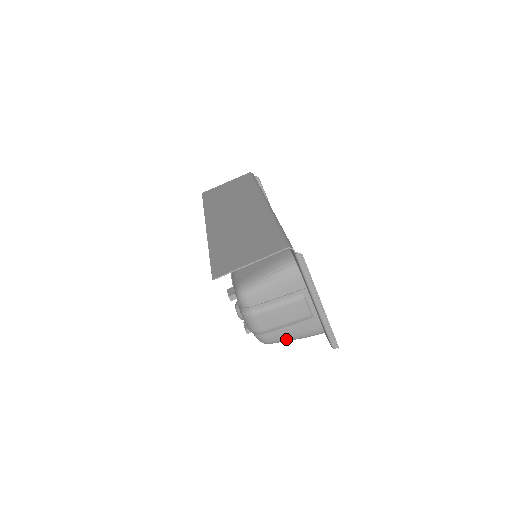
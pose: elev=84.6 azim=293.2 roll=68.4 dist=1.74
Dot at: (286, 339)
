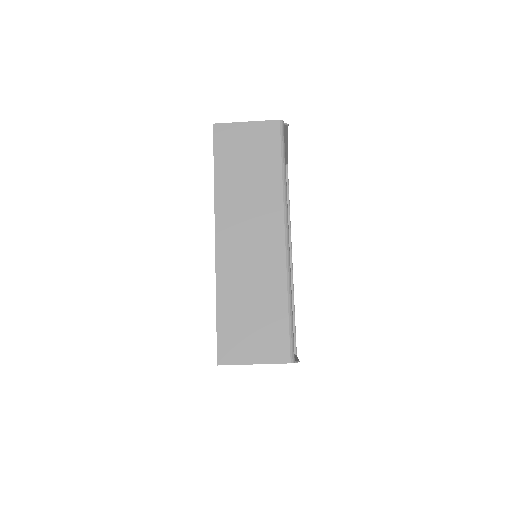
Dot at: occluded
